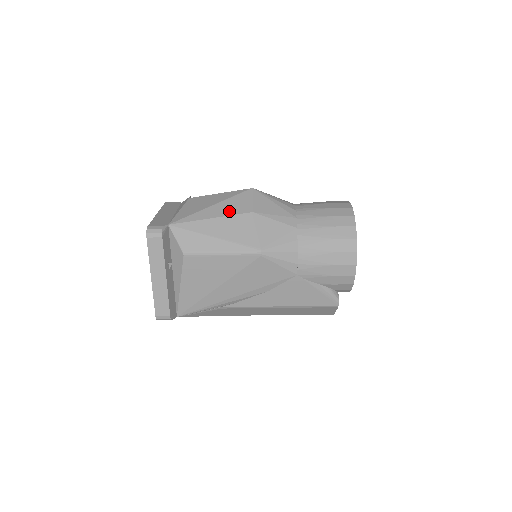
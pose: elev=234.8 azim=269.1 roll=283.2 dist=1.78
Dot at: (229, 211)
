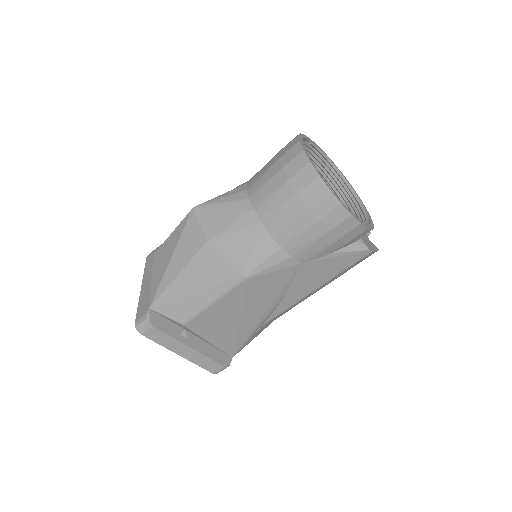
Dot at: (188, 255)
